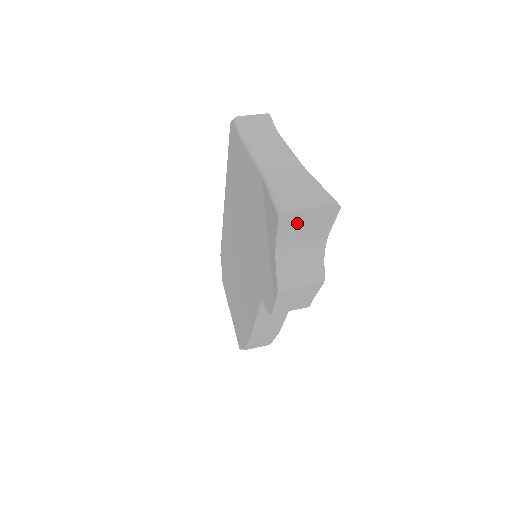
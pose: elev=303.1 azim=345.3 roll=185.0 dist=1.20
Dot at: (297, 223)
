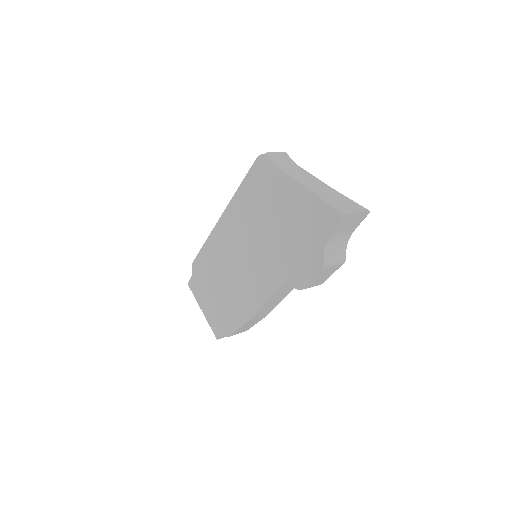
Dot at: (347, 222)
